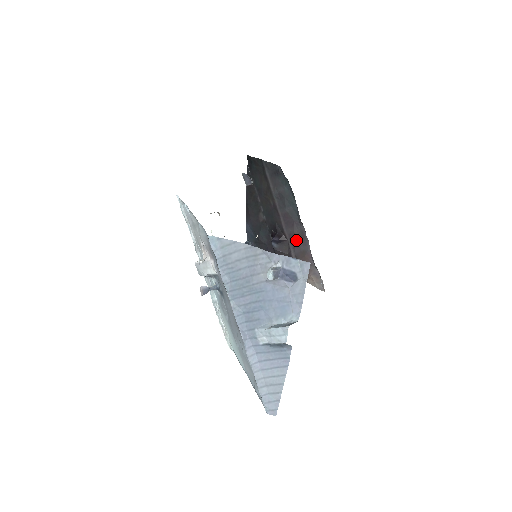
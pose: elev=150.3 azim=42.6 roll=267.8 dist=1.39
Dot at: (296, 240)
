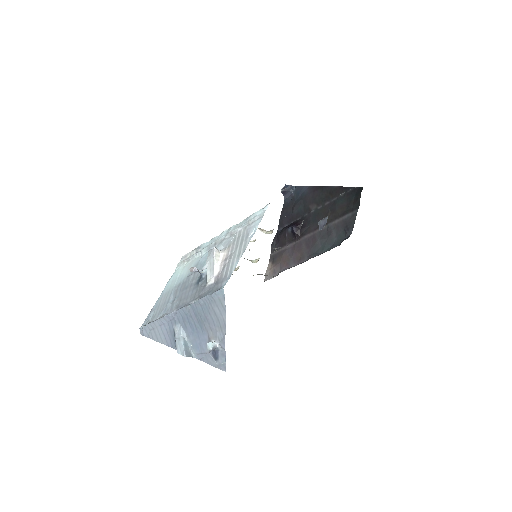
Dot at: (297, 251)
